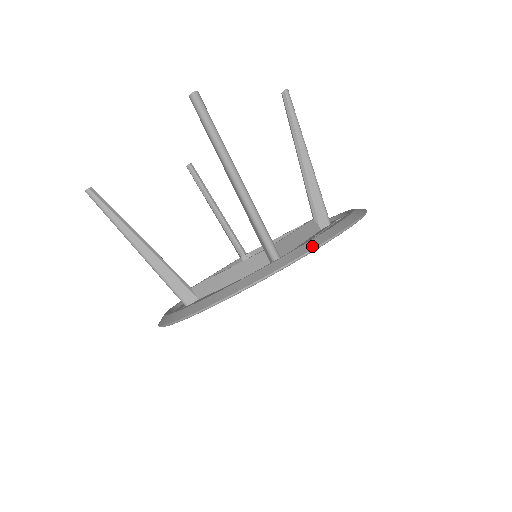
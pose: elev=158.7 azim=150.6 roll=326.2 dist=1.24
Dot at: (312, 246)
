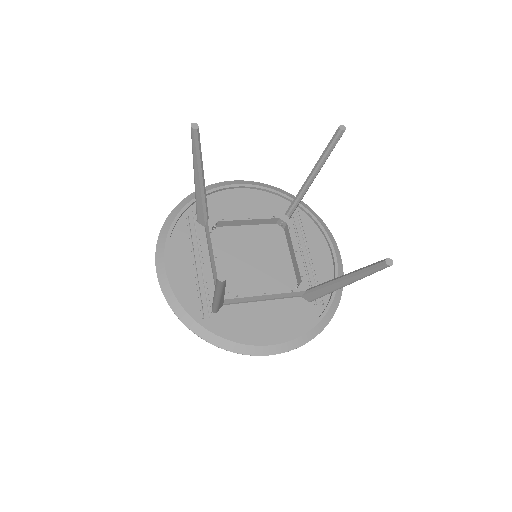
Dot at: (339, 299)
